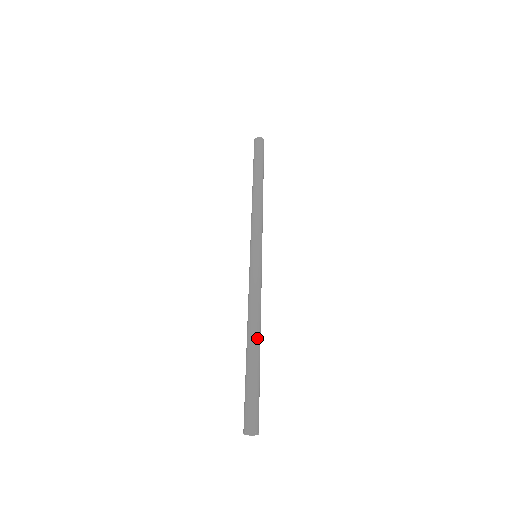
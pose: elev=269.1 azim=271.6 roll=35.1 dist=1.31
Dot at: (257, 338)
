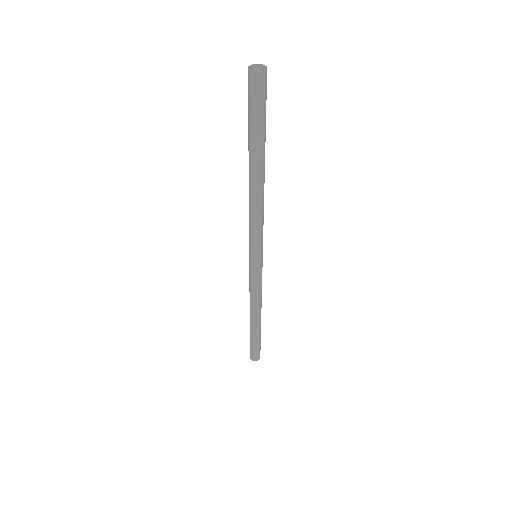
Dot at: occluded
